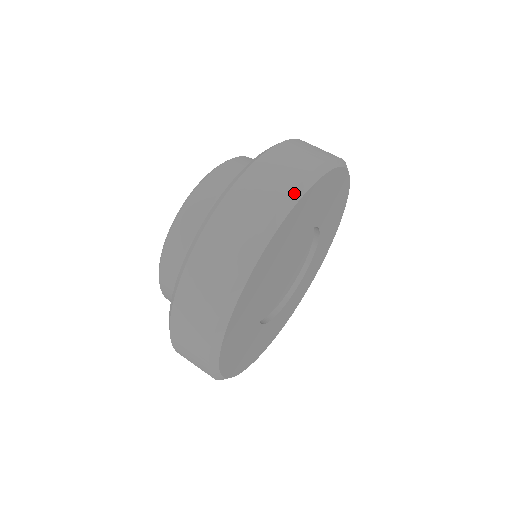
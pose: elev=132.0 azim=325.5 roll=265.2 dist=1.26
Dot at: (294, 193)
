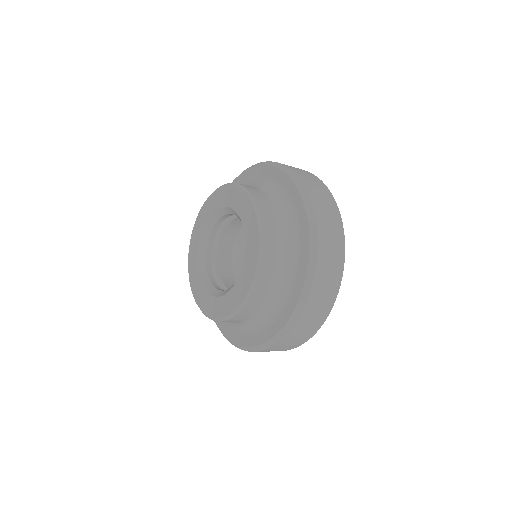
Dot at: (329, 190)
